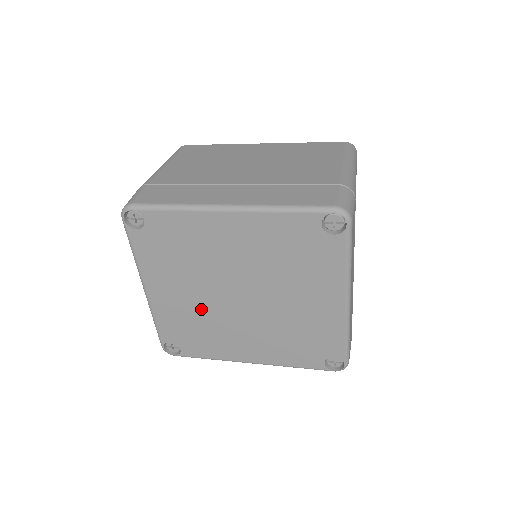
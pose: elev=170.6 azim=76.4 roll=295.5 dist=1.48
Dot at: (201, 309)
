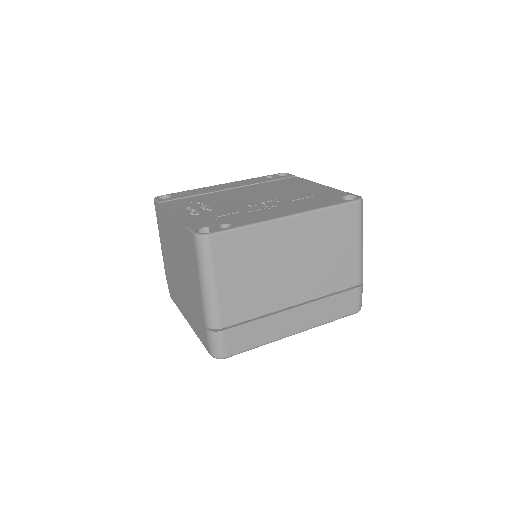
Dot at: occluded
